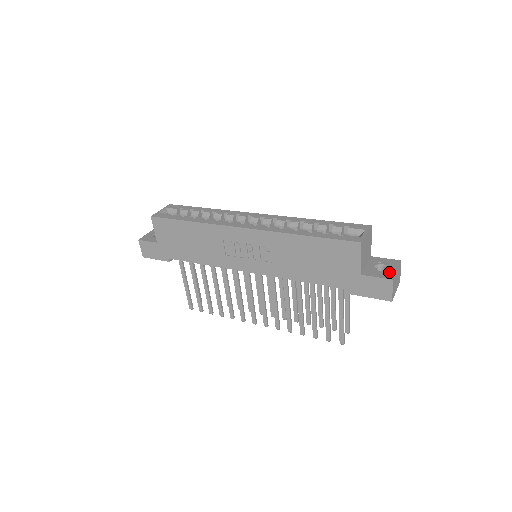
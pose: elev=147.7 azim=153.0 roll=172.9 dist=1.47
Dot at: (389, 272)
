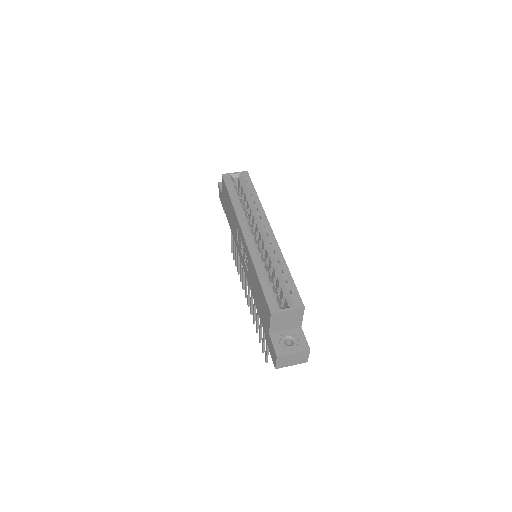
Dot at: (286, 349)
